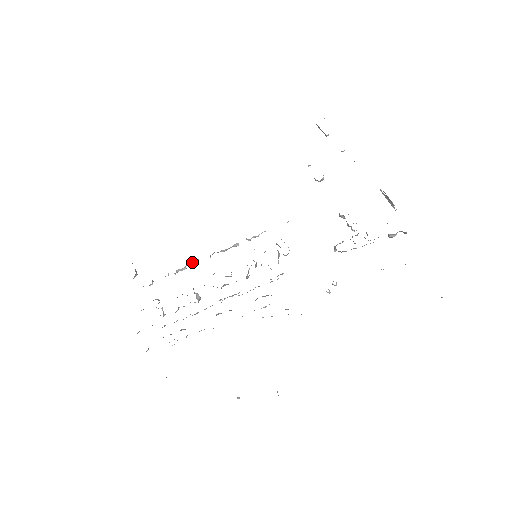
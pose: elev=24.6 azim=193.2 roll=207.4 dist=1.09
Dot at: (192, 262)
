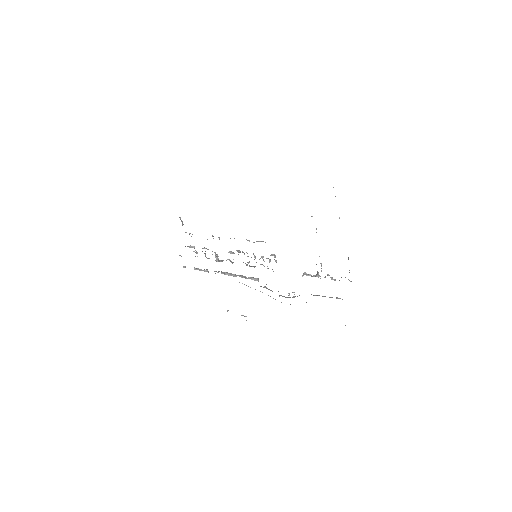
Dot at: occluded
